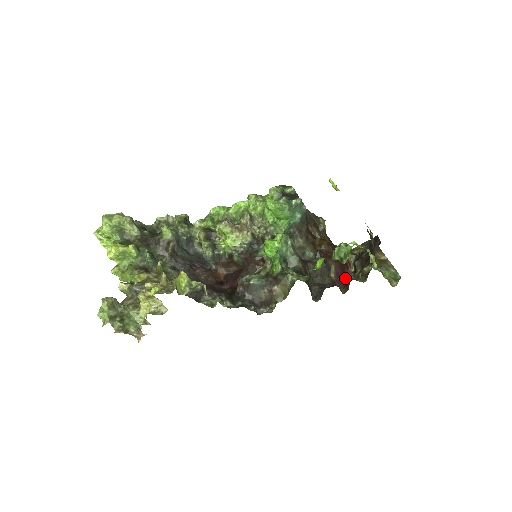
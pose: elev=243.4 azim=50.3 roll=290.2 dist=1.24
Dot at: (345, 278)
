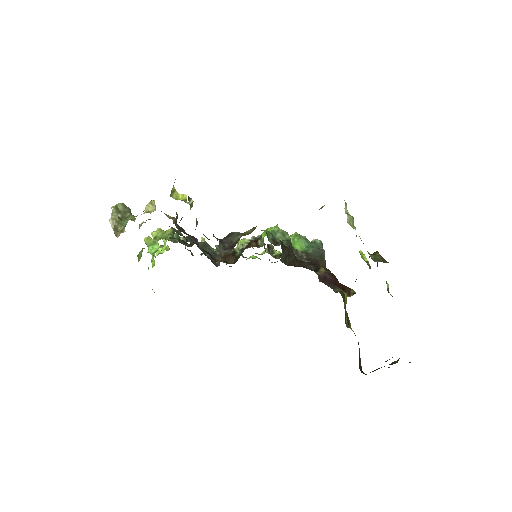
Dot at: (334, 287)
